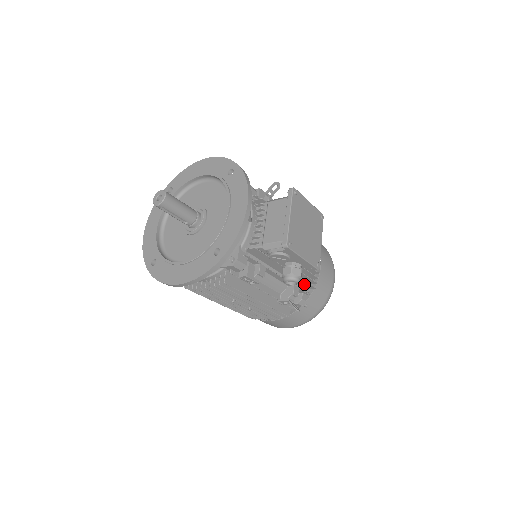
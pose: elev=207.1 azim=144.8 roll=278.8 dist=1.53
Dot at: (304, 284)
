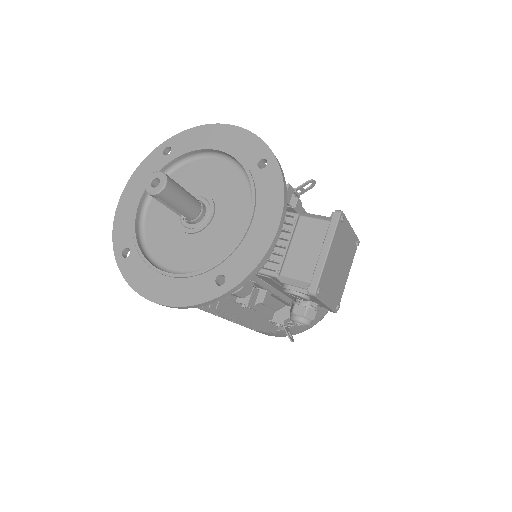
Dot at: occluded
